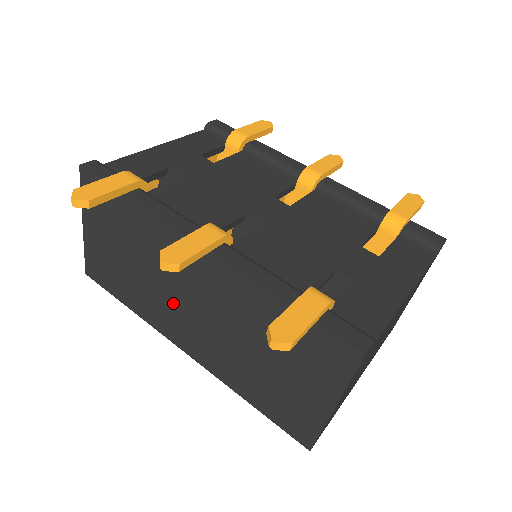
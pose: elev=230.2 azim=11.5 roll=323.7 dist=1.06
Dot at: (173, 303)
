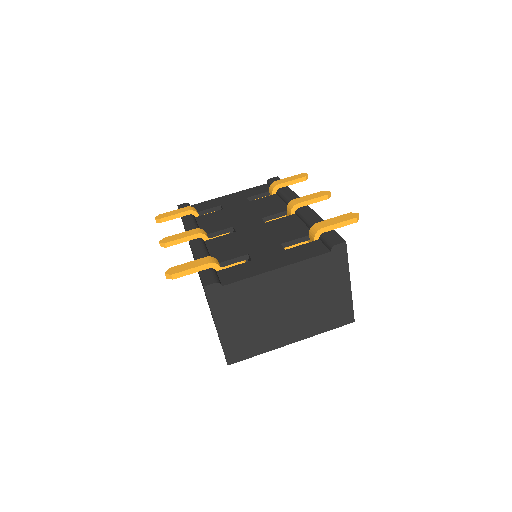
Dot at: occluded
